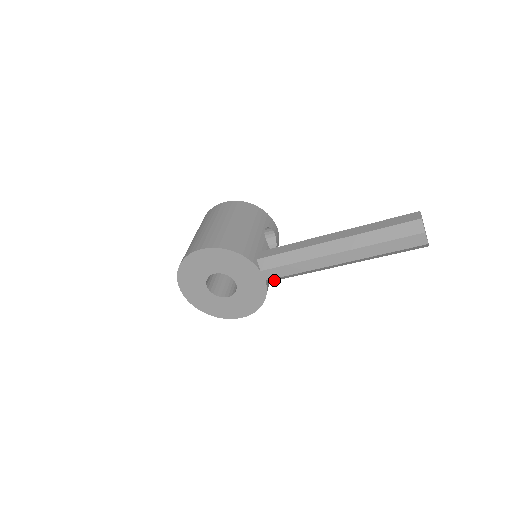
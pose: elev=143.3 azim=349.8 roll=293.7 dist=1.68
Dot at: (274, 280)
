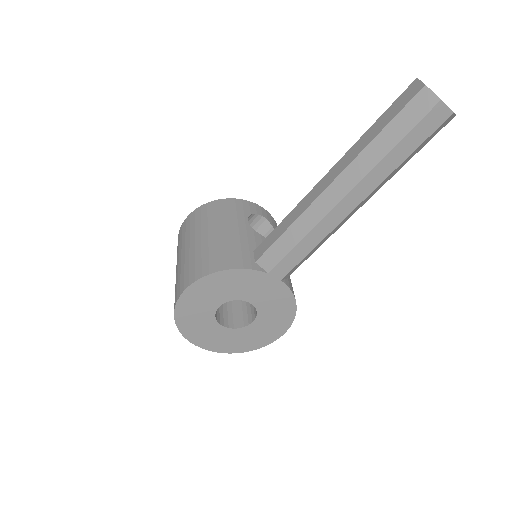
Dot at: (291, 273)
